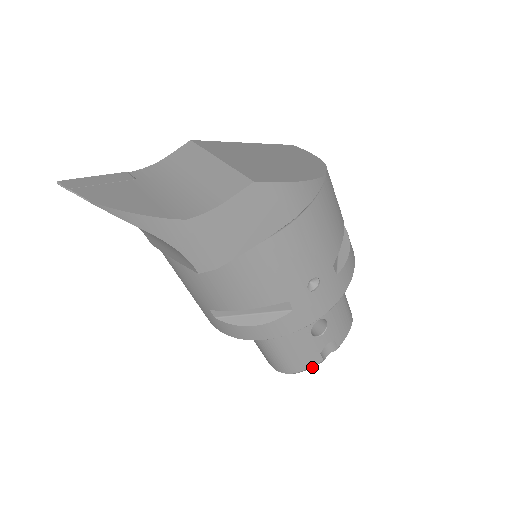
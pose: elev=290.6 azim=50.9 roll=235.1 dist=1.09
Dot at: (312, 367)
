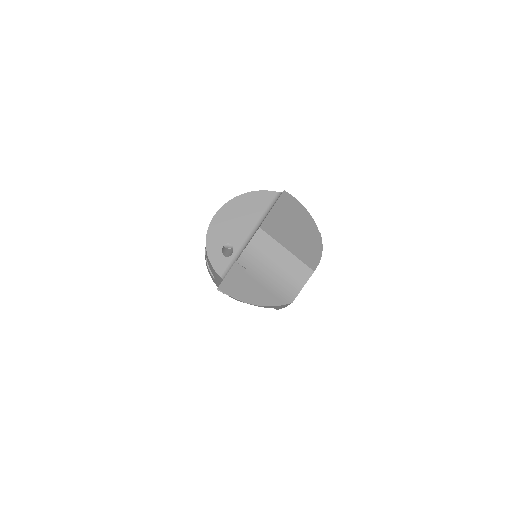
Dot at: occluded
